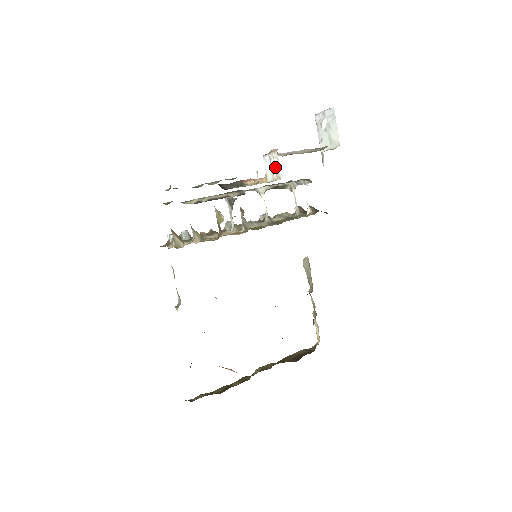
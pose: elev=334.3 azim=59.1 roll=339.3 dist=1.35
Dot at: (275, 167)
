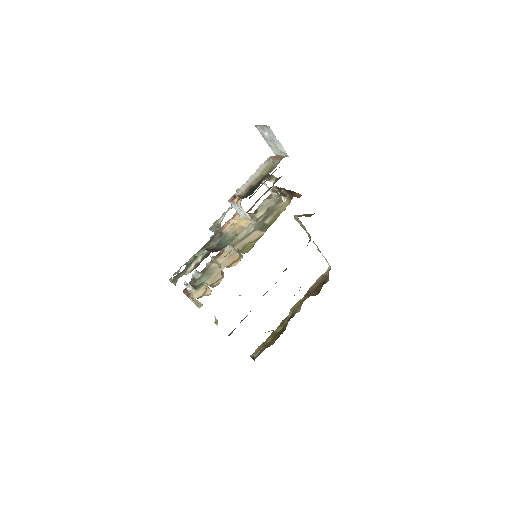
Dot at: (242, 212)
